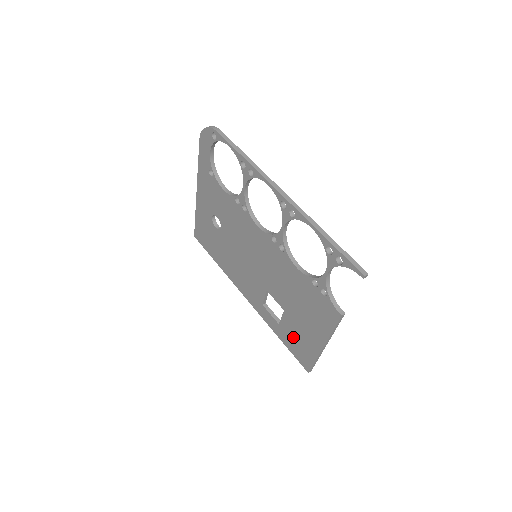
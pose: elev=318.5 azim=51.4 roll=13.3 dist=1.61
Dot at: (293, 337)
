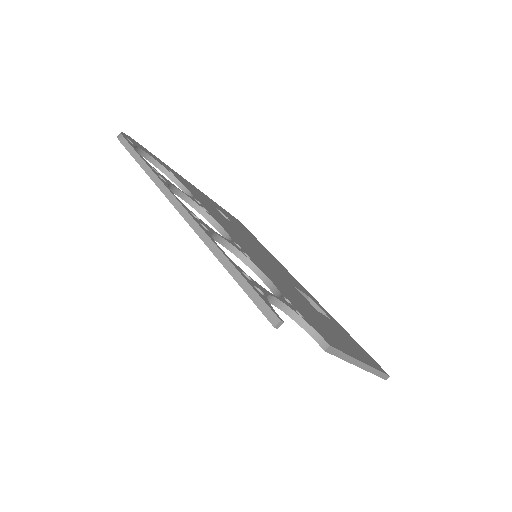
Dot at: occluded
